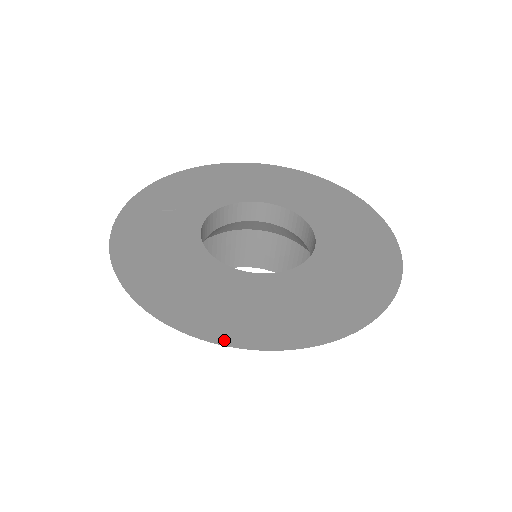
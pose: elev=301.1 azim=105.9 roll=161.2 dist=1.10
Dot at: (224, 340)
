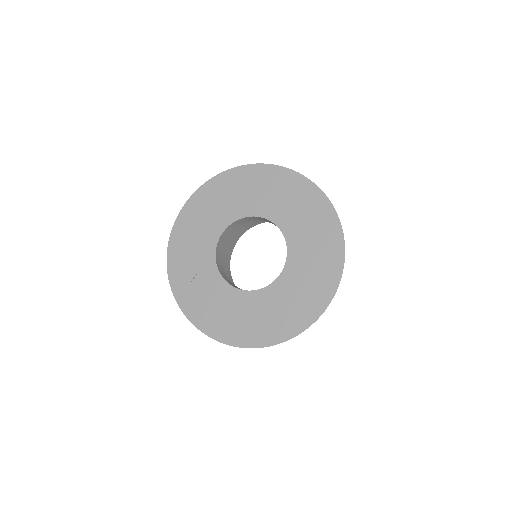
Dot at: (290, 335)
